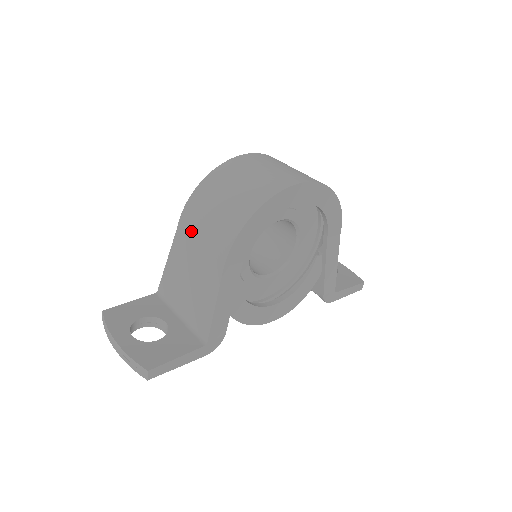
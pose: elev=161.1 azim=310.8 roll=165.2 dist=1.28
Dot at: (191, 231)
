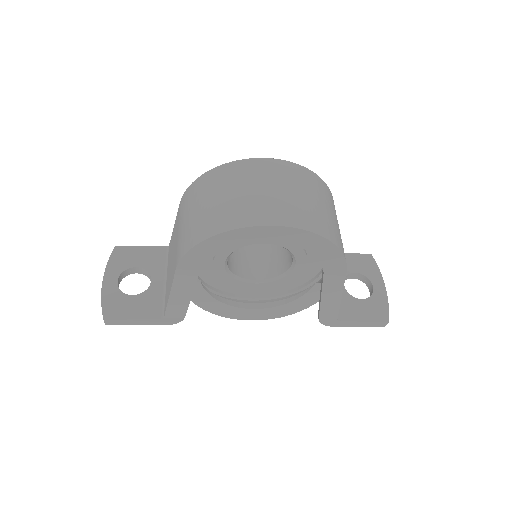
Dot at: (179, 218)
